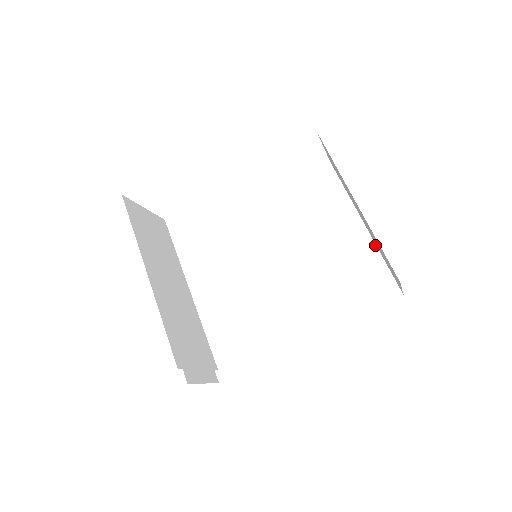
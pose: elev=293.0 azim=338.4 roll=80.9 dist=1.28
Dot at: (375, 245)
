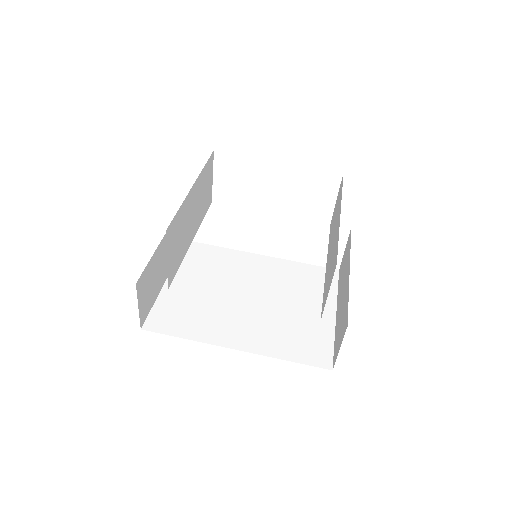
Dot at: (335, 329)
